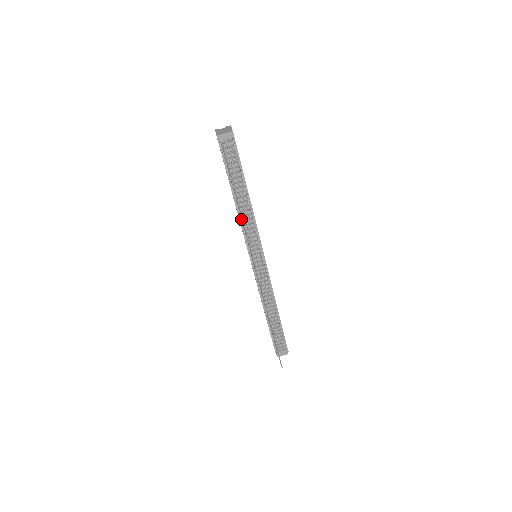
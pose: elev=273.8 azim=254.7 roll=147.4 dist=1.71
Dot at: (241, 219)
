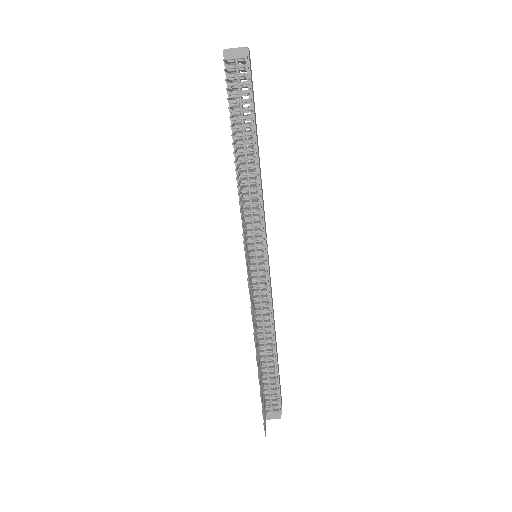
Dot at: occluded
